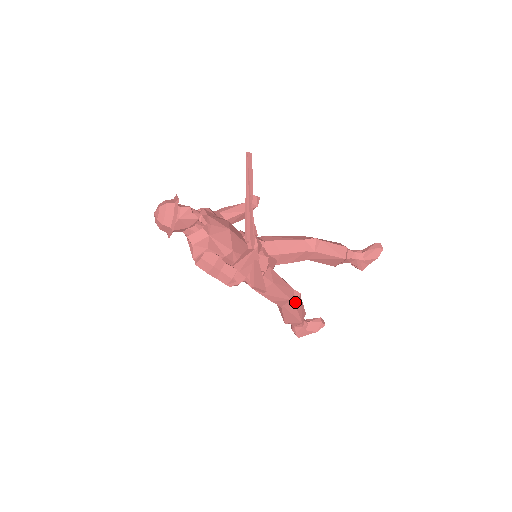
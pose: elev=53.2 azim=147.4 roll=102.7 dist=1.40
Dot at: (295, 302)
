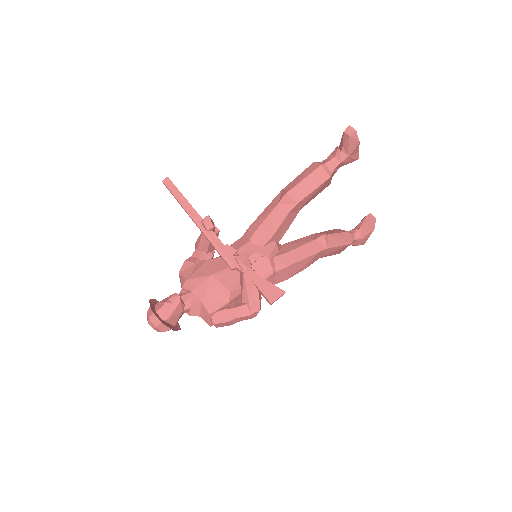
Dot at: (326, 247)
